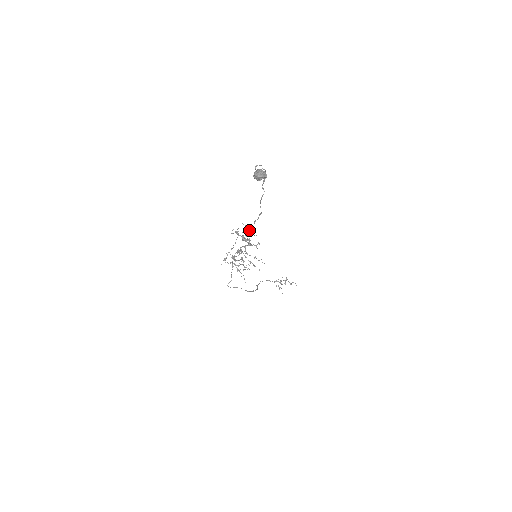
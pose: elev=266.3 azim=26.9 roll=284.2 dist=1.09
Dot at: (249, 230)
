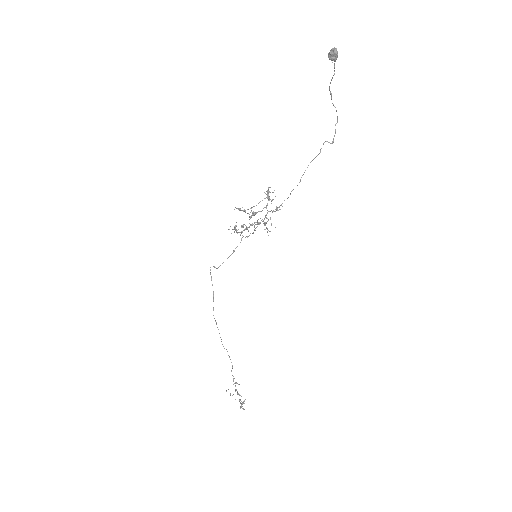
Dot at: (277, 209)
